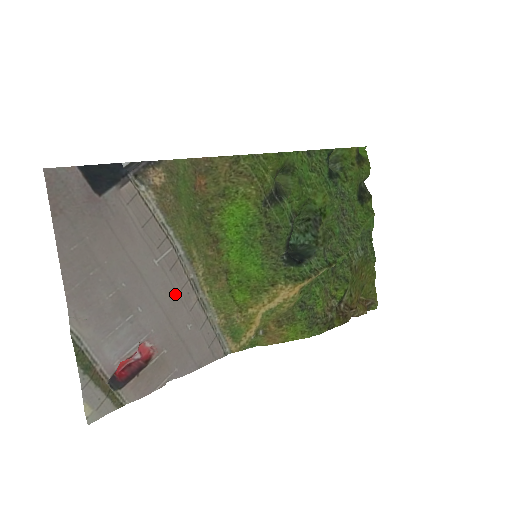
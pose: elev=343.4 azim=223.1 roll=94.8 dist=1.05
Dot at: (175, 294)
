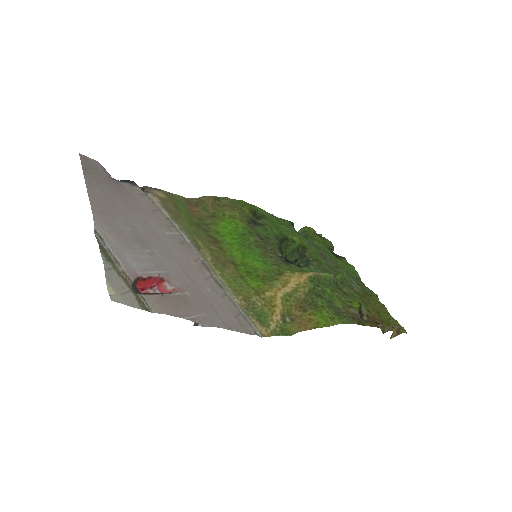
Dot at: (188, 261)
